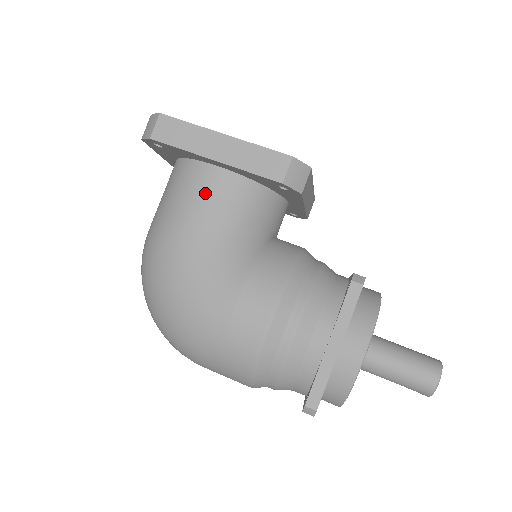
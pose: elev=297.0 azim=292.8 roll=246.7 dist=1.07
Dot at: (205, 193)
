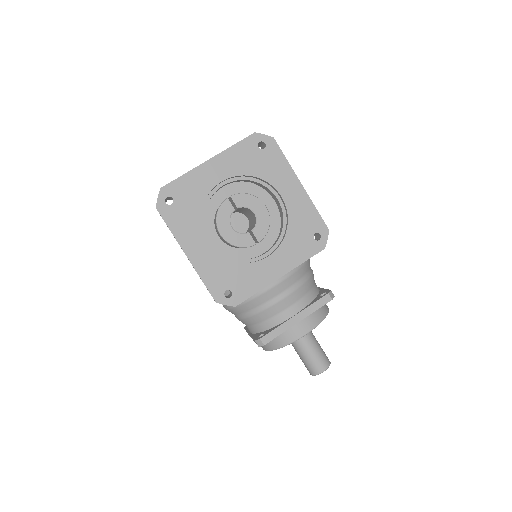
Dot at: occluded
